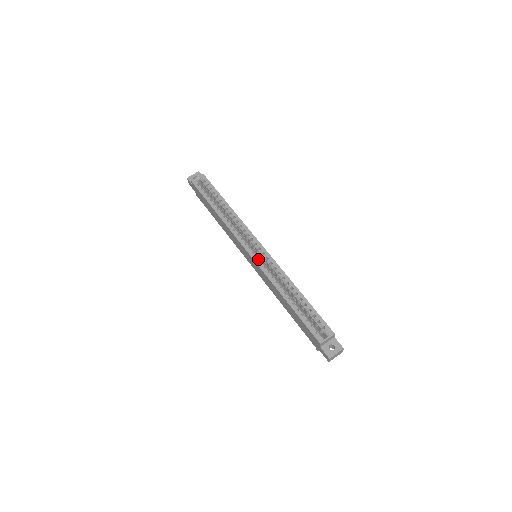
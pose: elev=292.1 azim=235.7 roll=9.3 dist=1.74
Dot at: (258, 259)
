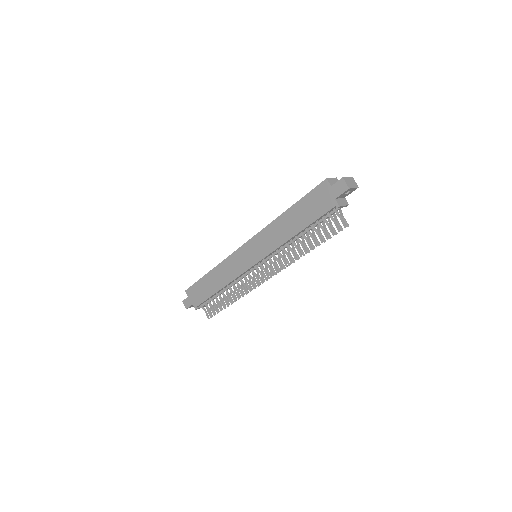
Dot at: occluded
